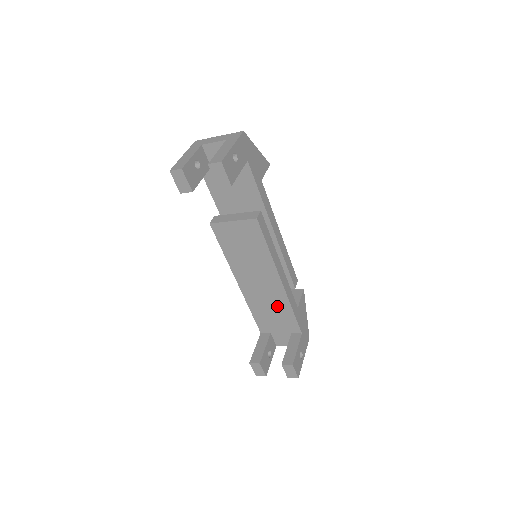
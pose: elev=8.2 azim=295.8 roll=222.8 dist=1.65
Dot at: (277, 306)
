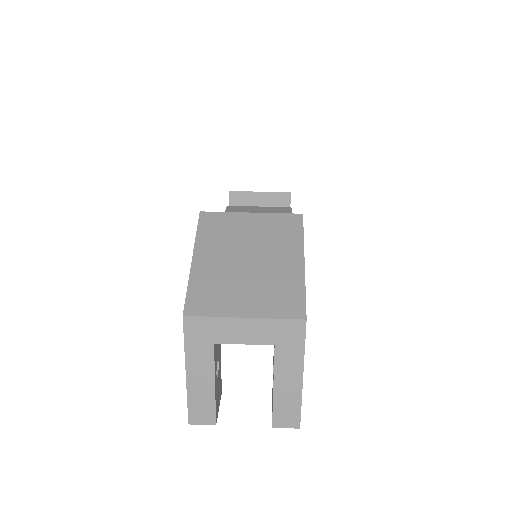
Dot at: occluded
